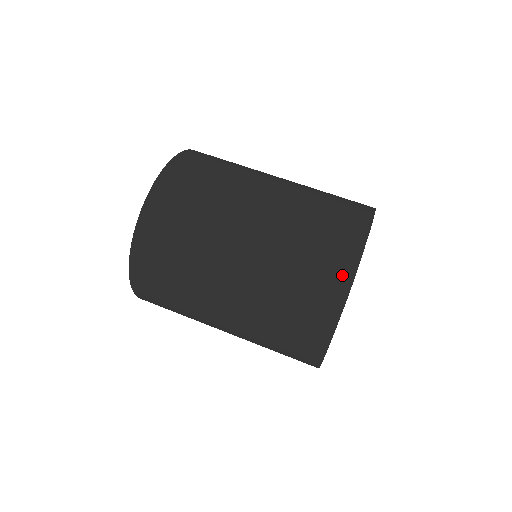
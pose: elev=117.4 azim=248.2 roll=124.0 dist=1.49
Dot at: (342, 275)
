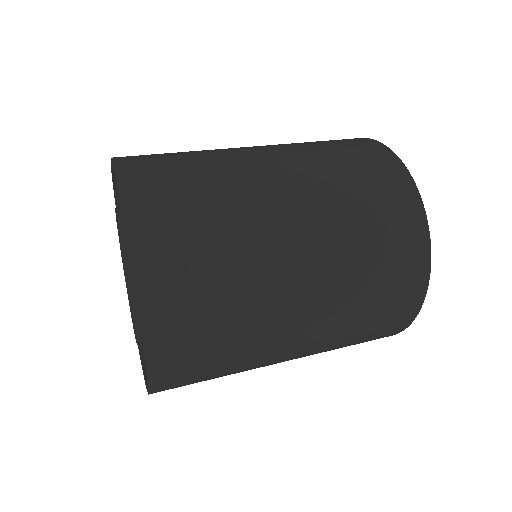
Dot at: (391, 163)
